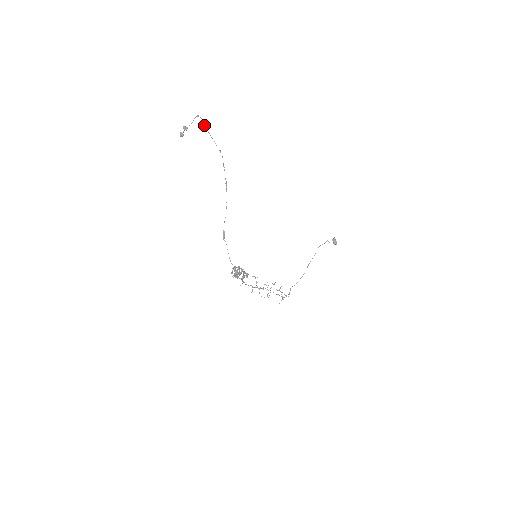
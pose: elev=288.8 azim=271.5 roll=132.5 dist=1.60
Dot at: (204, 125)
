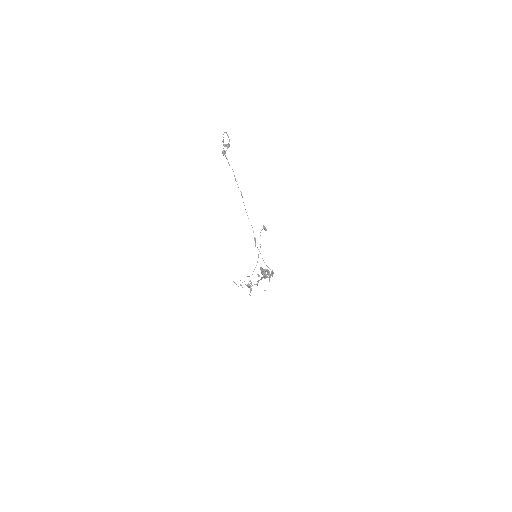
Dot at: (223, 141)
